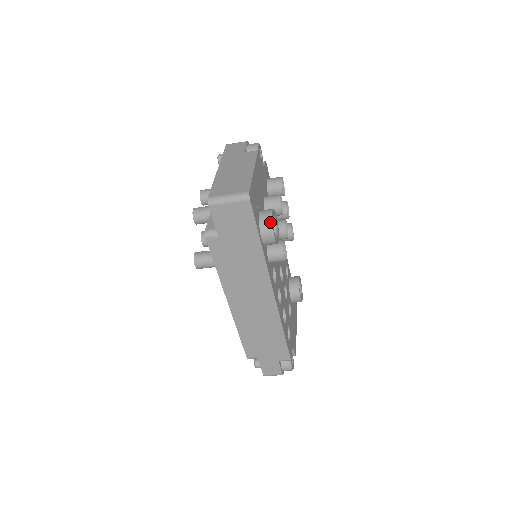
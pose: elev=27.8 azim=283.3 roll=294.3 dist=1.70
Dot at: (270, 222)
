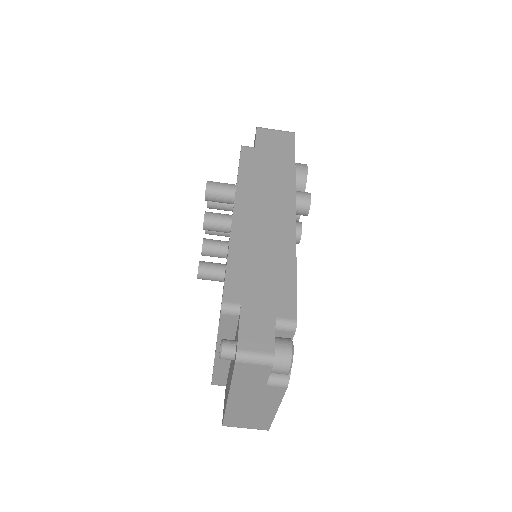
Dot at: occluded
